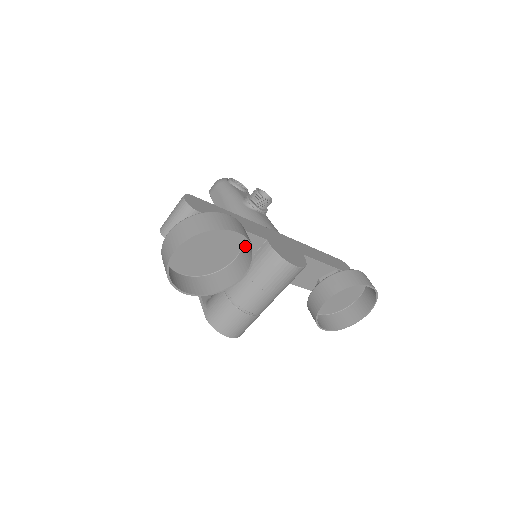
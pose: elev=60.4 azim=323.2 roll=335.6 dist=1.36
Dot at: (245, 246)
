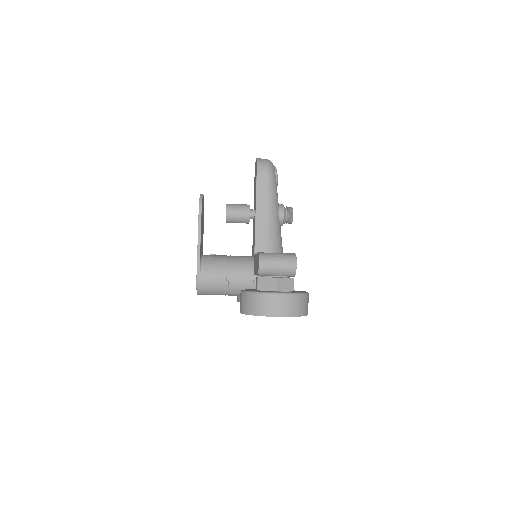
Dot at: occluded
